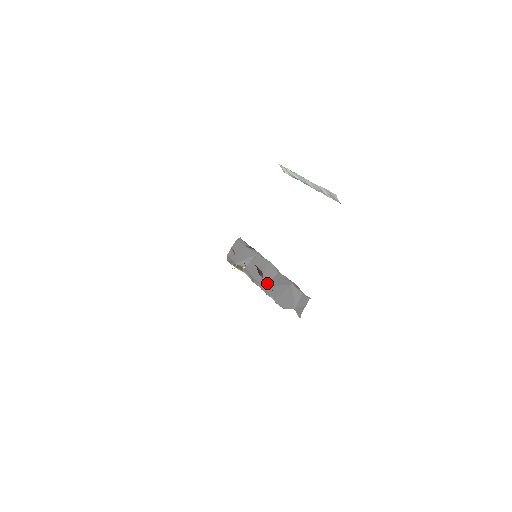
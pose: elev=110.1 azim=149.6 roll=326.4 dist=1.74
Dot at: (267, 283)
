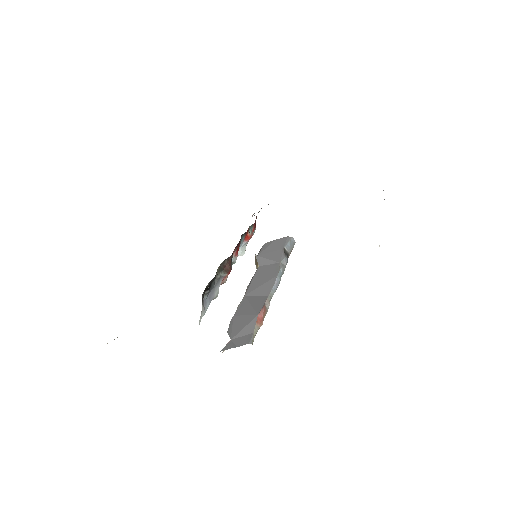
Dot at: (250, 295)
